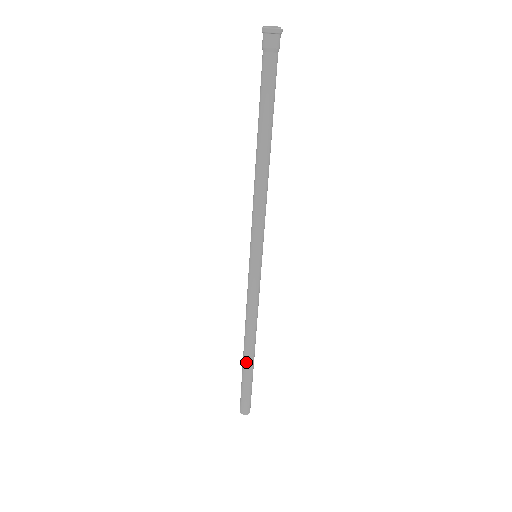
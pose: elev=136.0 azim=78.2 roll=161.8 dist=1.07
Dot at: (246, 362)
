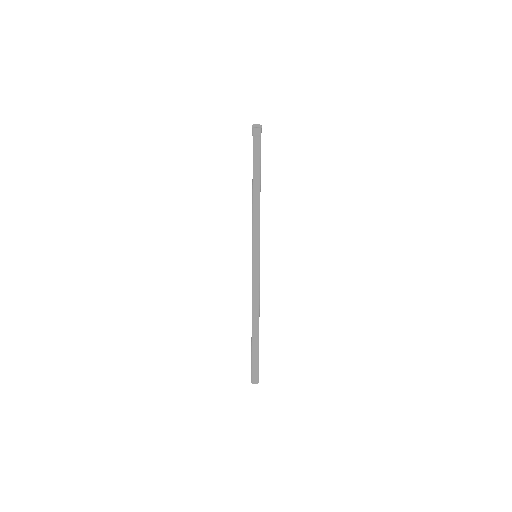
Dot at: (253, 336)
